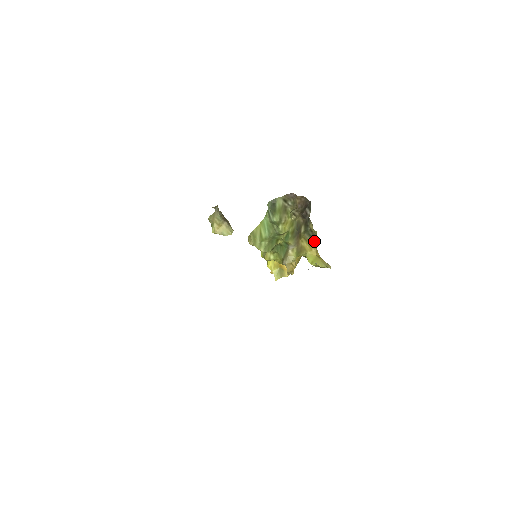
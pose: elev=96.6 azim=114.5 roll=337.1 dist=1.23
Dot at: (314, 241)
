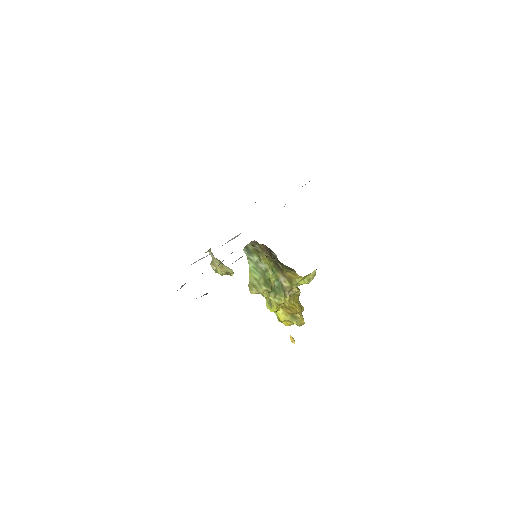
Dot at: (294, 272)
